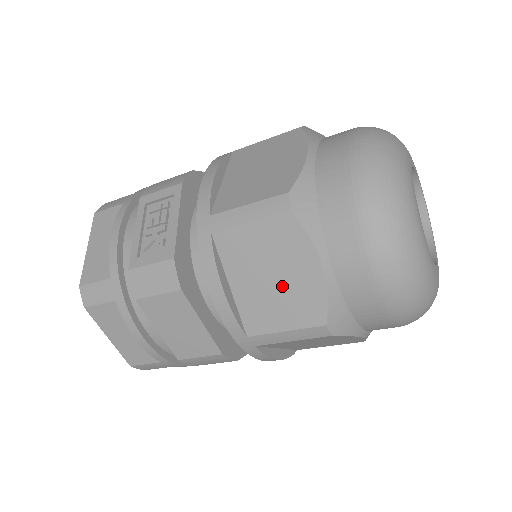
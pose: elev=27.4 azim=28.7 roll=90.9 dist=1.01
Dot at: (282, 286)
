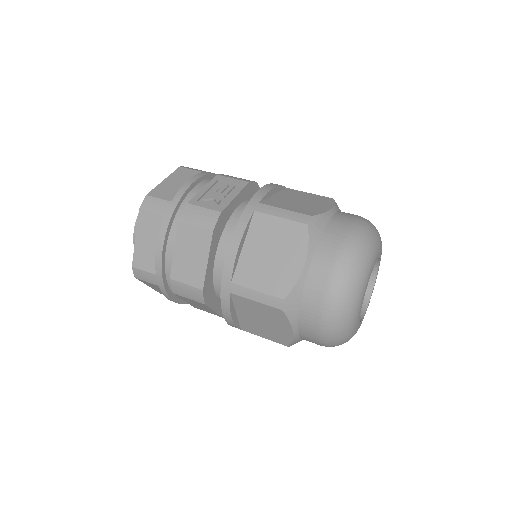
Dot at: (274, 263)
